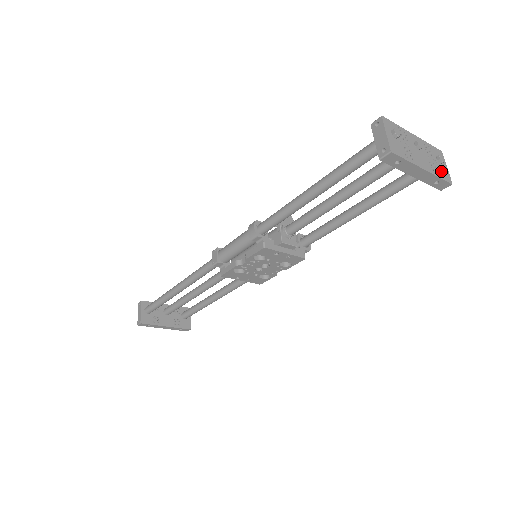
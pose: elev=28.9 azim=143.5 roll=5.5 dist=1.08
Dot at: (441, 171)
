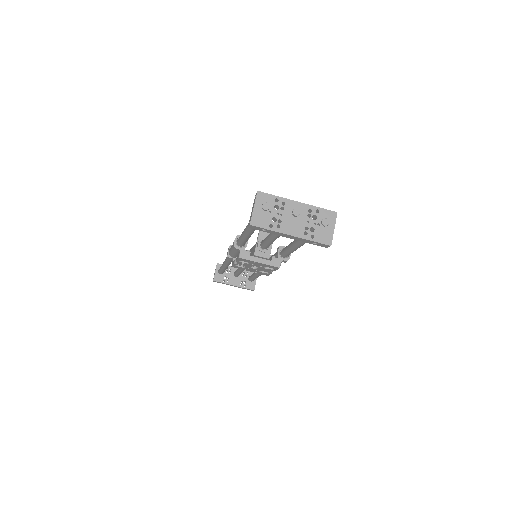
Dot at: (320, 234)
